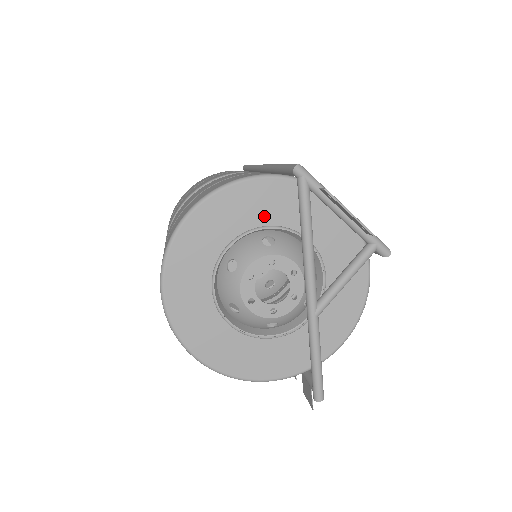
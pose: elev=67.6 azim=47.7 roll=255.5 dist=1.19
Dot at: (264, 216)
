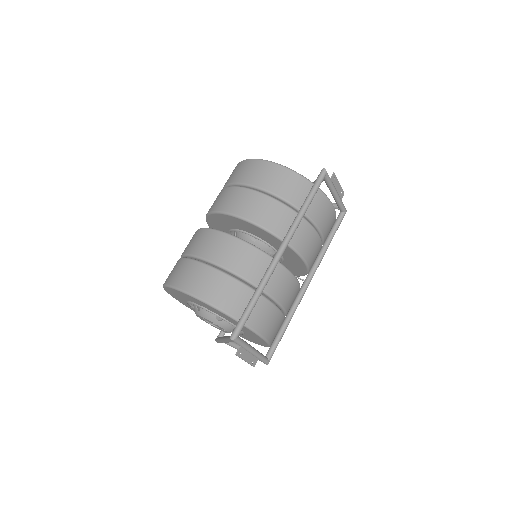
Dot at: (221, 315)
